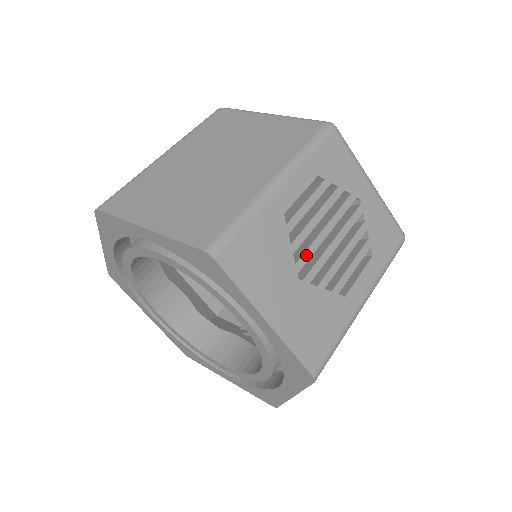
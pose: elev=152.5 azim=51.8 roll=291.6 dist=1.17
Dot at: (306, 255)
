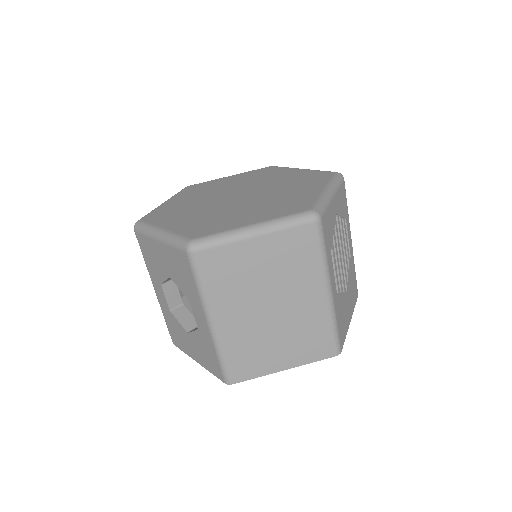
Dot at: (344, 281)
